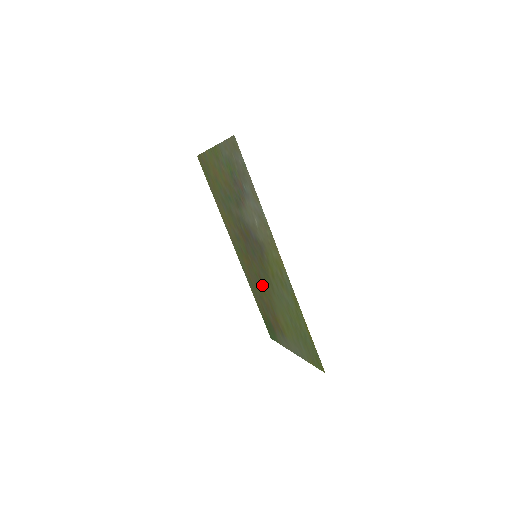
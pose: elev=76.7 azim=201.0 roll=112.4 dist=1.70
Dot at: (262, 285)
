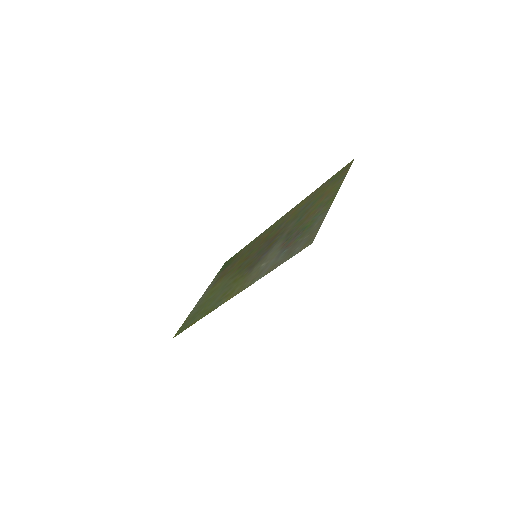
Dot at: (243, 260)
